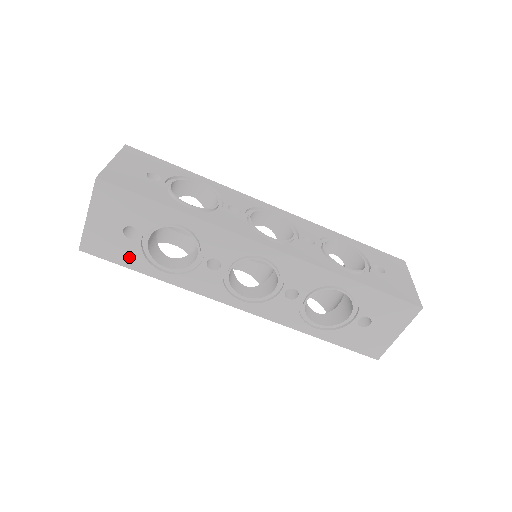
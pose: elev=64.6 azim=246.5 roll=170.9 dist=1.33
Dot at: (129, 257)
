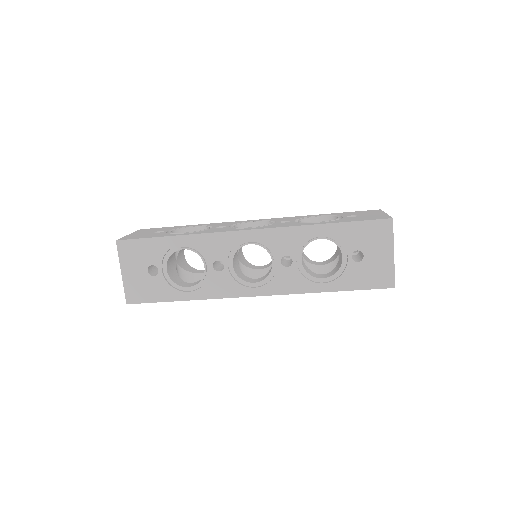
Dot at: occluded
